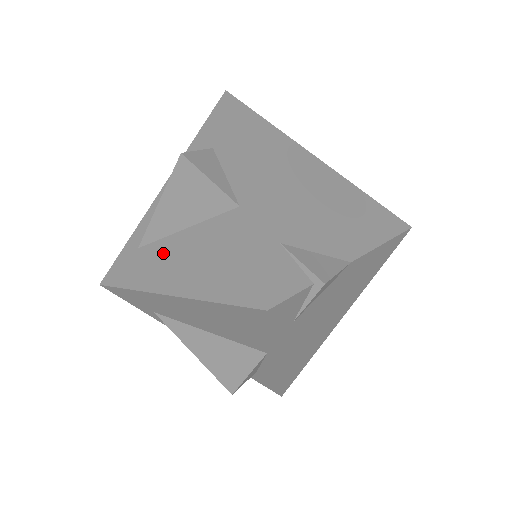
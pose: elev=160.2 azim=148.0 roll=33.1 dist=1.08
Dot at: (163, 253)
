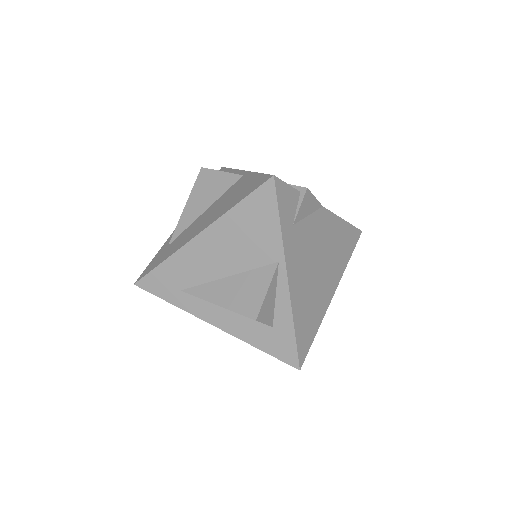
Dot at: (191, 228)
